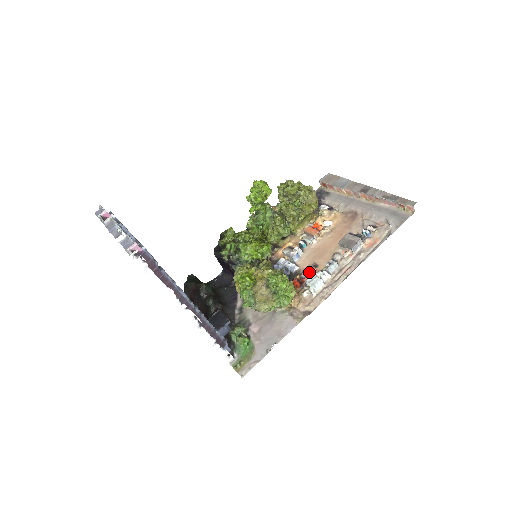
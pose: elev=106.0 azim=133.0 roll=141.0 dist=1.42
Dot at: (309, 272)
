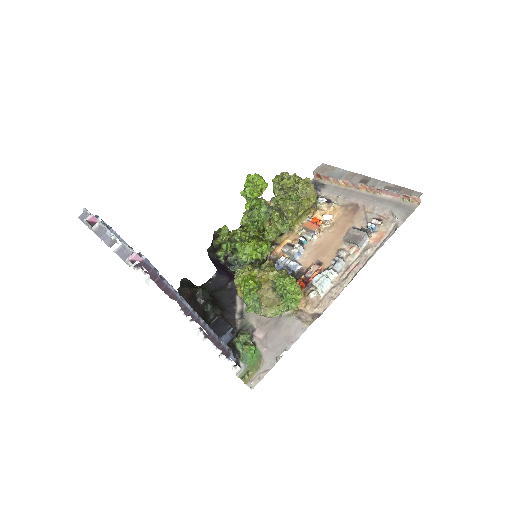
Dot at: (314, 271)
